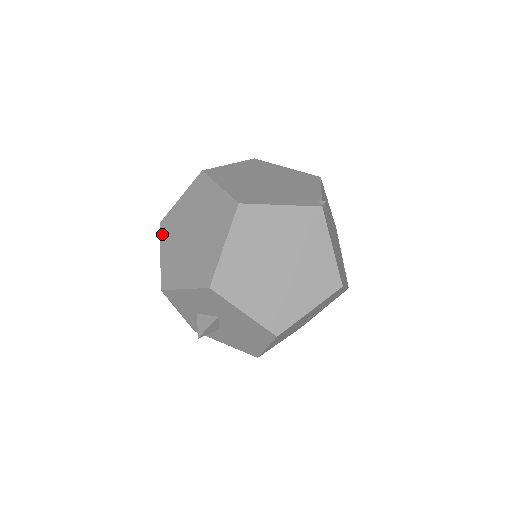
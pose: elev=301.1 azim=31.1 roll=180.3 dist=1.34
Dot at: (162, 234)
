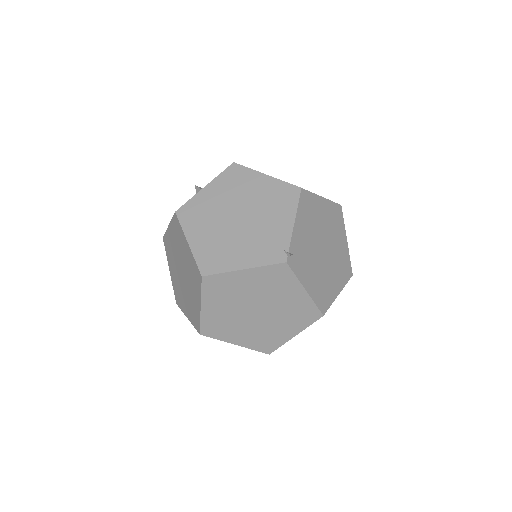
Dot at: (166, 251)
